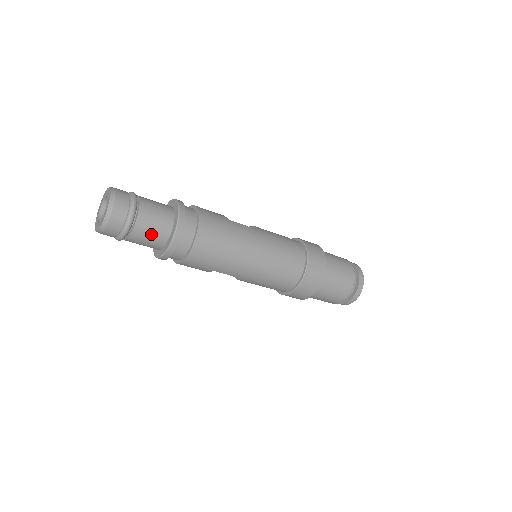
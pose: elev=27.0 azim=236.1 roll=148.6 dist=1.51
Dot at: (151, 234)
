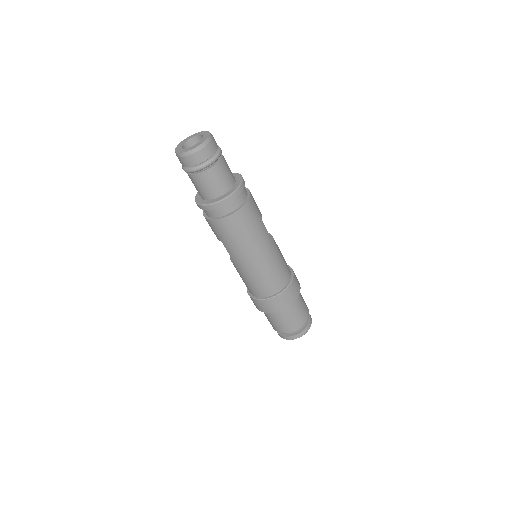
Dot at: (207, 186)
